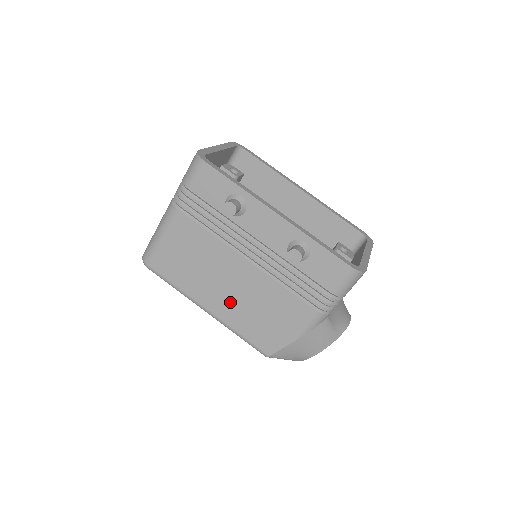
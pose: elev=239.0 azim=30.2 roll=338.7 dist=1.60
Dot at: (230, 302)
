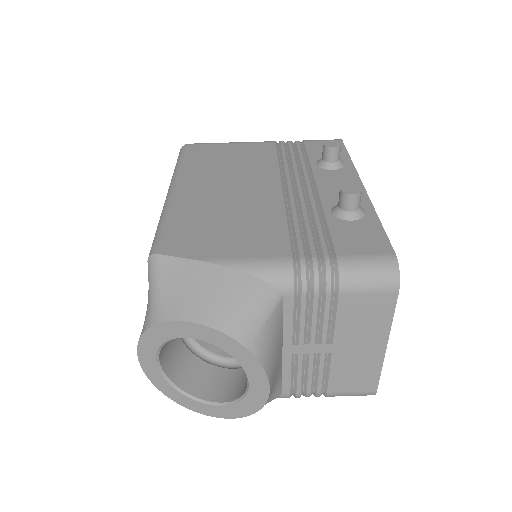
Dot at: (209, 197)
